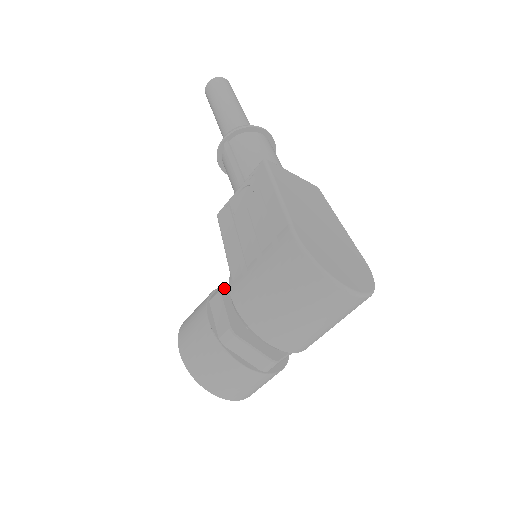
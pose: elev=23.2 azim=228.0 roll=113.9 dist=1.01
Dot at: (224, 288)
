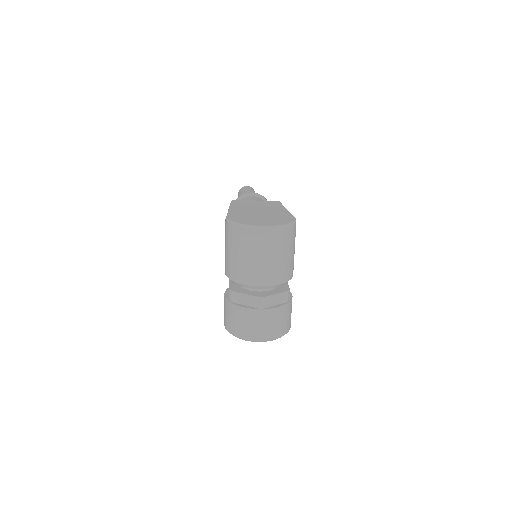
Dot at: occluded
